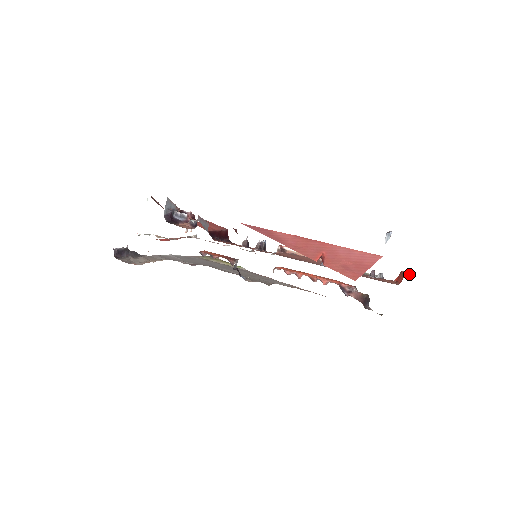
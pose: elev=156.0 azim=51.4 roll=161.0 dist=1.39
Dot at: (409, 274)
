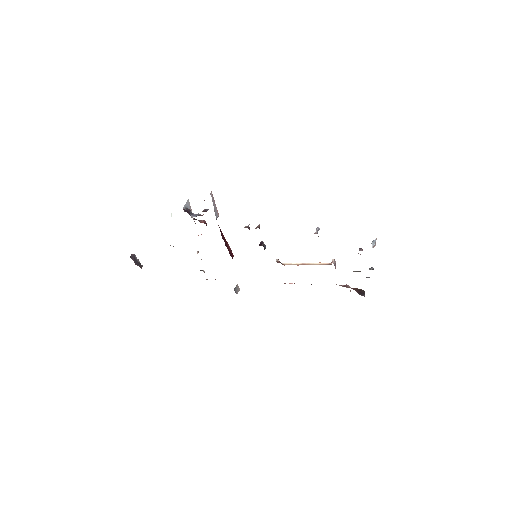
Dot at: occluded
